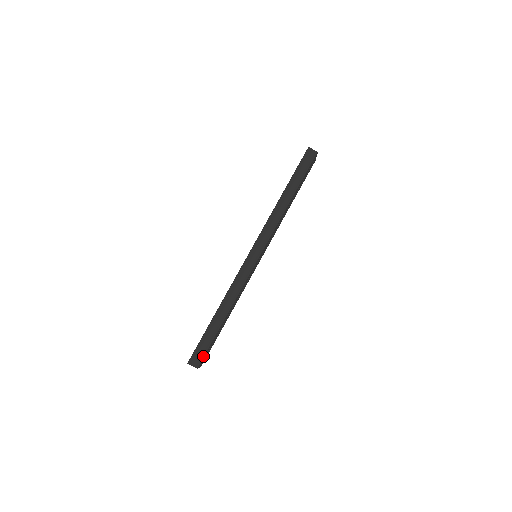
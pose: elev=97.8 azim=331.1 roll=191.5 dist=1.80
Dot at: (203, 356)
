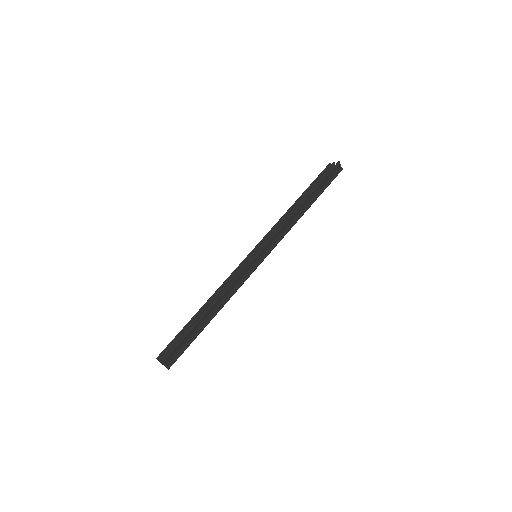
Dot at: (179, 356)
